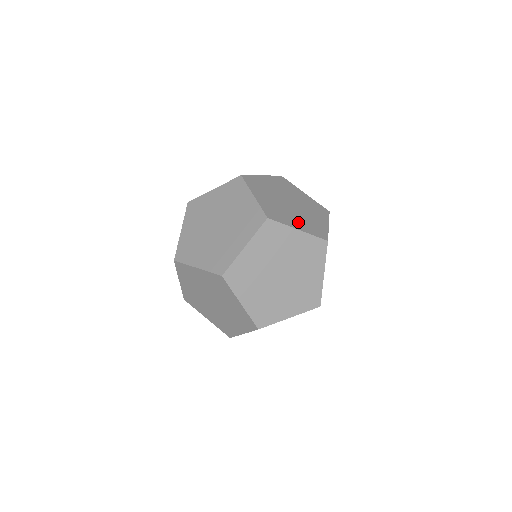
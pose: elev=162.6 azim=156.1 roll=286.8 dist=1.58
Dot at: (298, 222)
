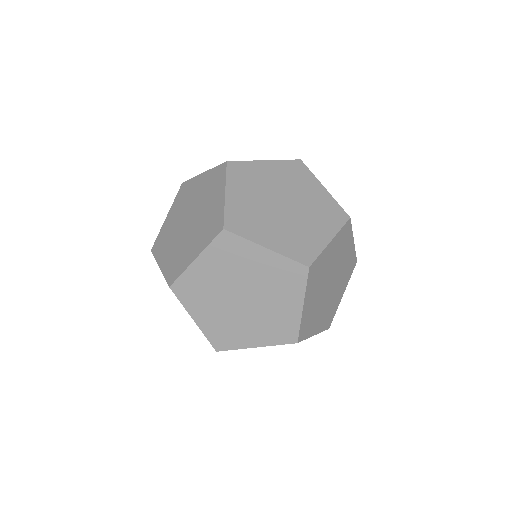
Dot at: occluded
